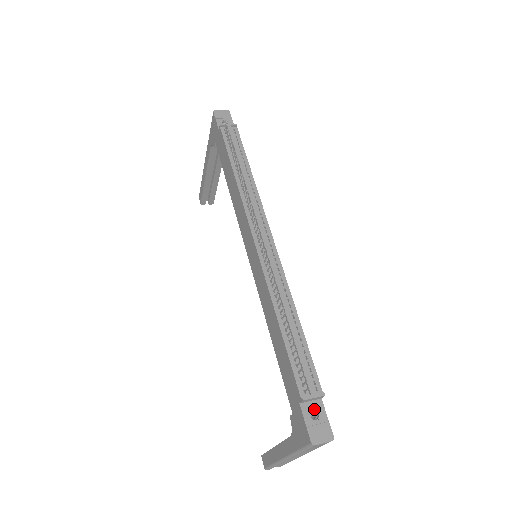
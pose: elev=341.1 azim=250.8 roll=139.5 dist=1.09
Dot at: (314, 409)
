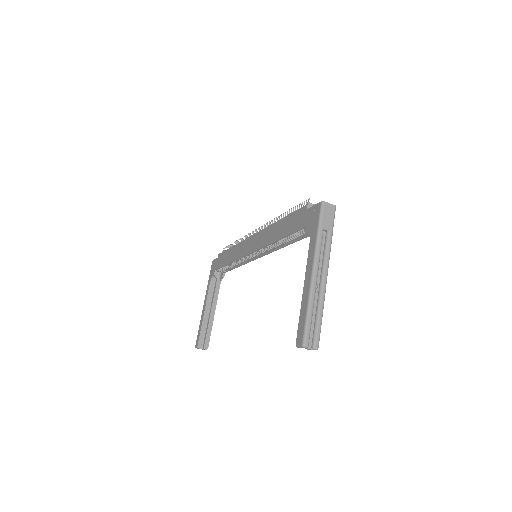
Dot at: occluded
